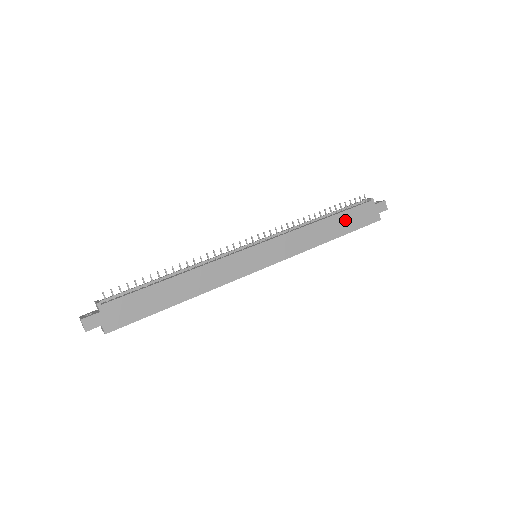
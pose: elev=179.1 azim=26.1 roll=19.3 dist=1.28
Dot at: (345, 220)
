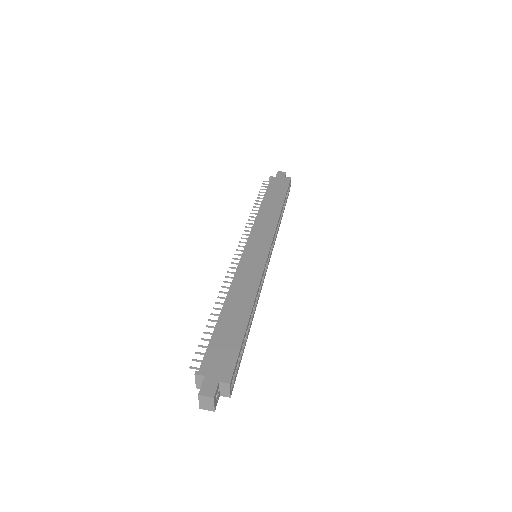
Dot at: (273, 195)
